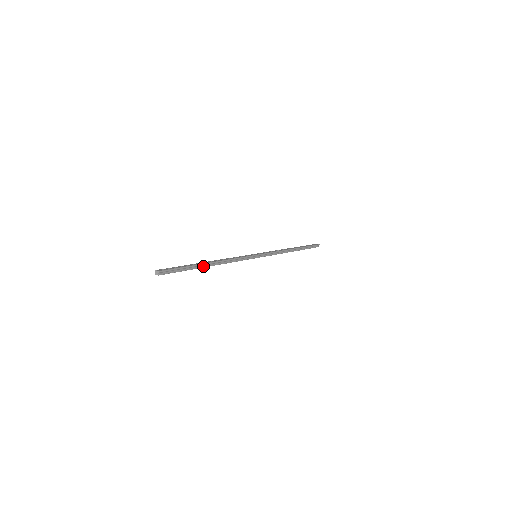
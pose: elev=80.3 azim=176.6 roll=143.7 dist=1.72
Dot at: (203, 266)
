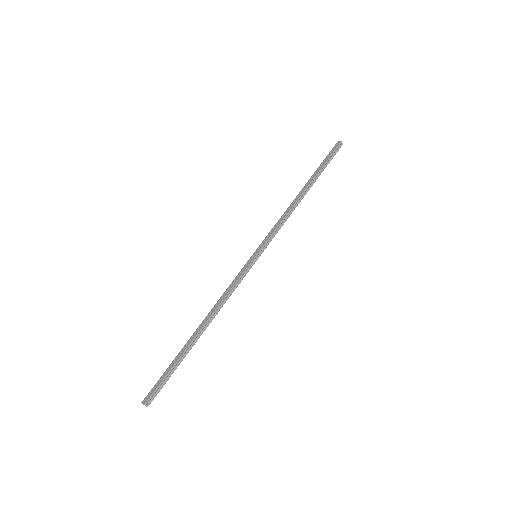
Dot at: (193, 343)
